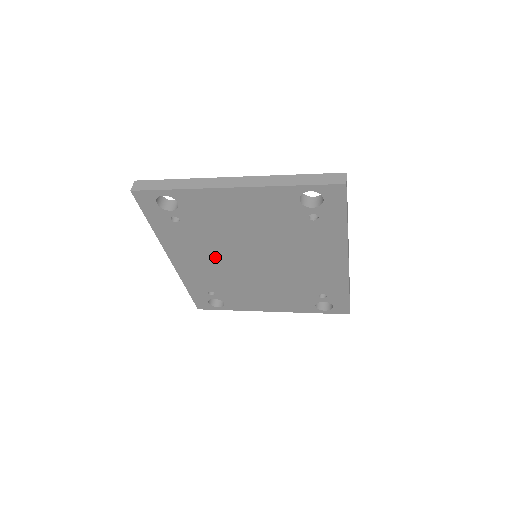
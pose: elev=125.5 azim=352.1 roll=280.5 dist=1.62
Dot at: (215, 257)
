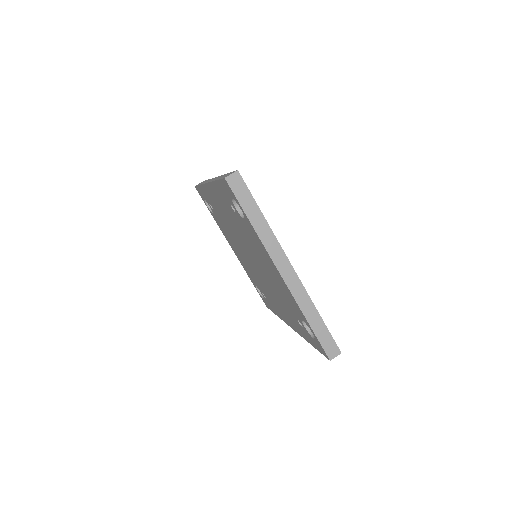
Dot at: (233, 226)
